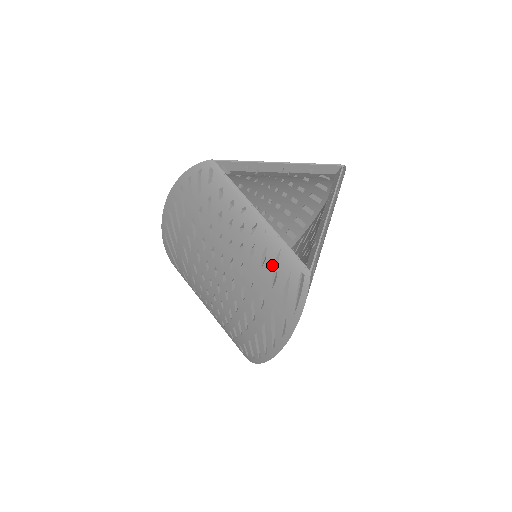
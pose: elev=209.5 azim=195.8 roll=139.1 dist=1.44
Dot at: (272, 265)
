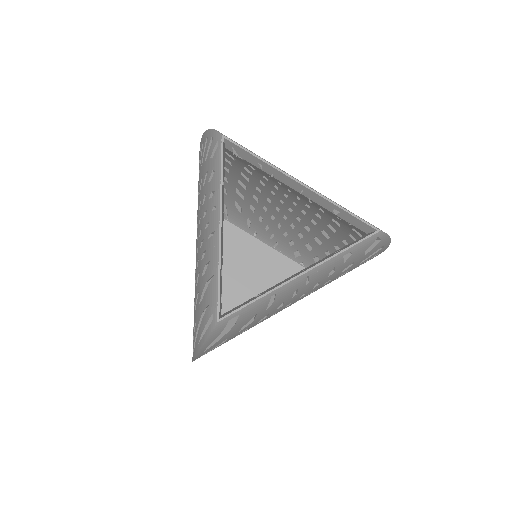
Dot at: (205, 283)
